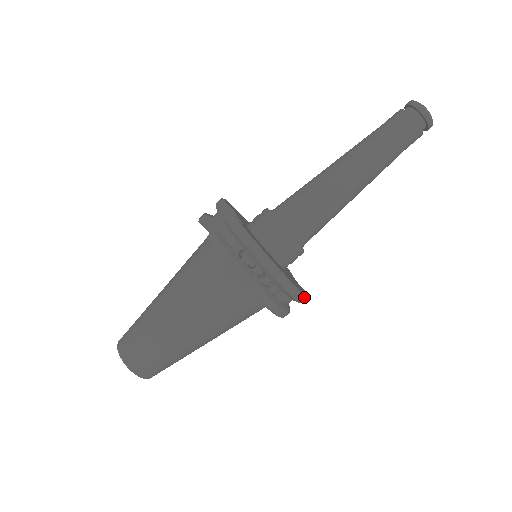
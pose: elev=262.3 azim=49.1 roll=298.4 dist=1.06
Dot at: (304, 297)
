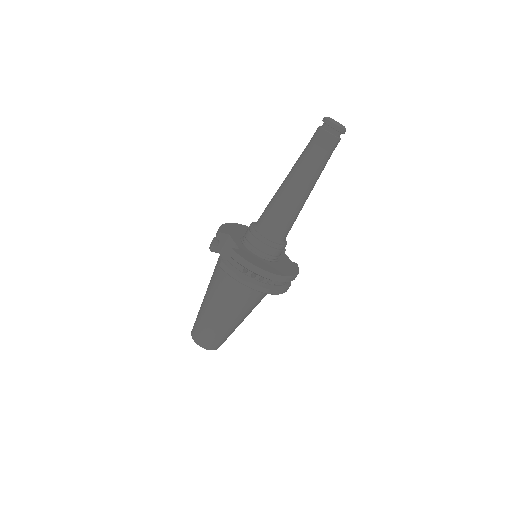
Dot at: (295, 276)
